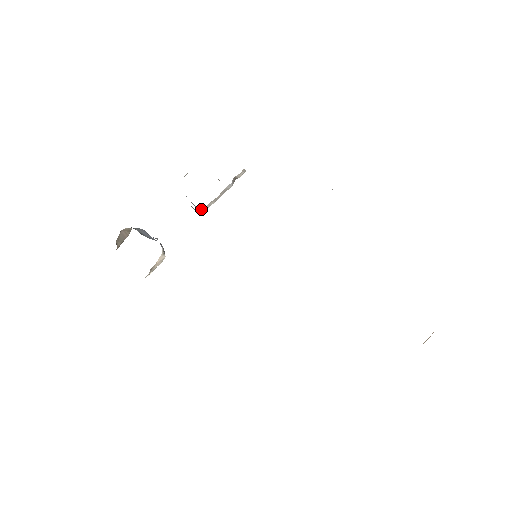
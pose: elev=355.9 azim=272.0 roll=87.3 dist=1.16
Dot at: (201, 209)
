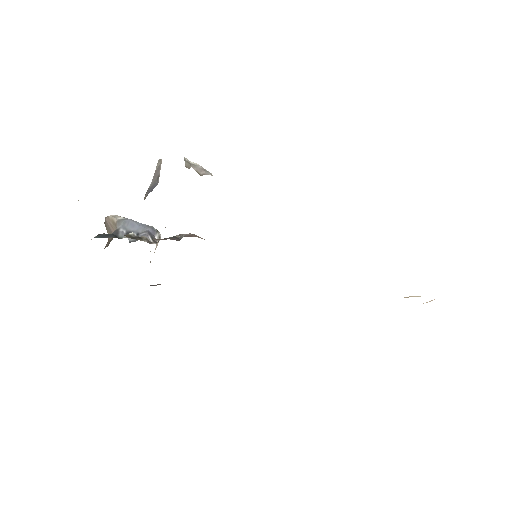
Dot at: occluded
